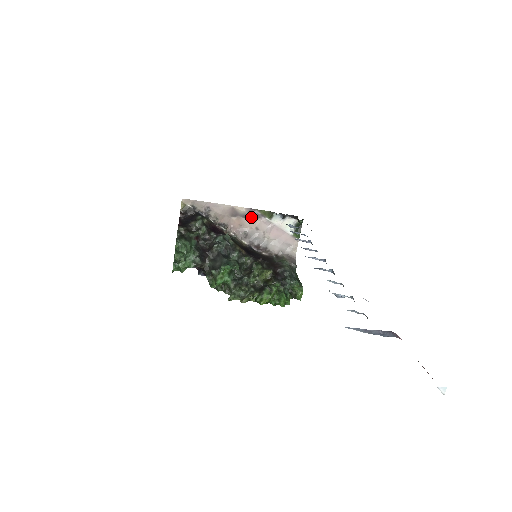
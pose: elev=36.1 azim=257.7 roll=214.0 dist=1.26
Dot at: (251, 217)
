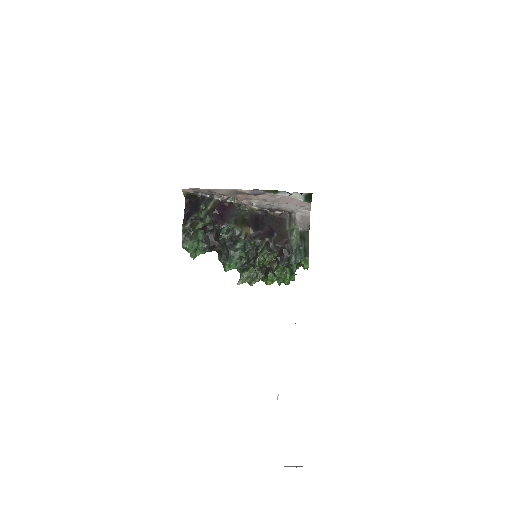
Dot at: (255, 195)
